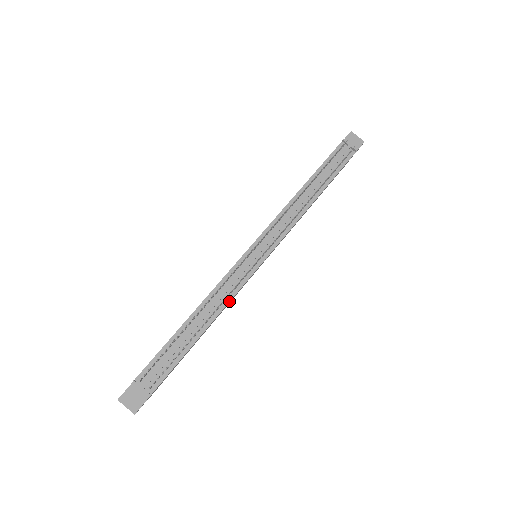
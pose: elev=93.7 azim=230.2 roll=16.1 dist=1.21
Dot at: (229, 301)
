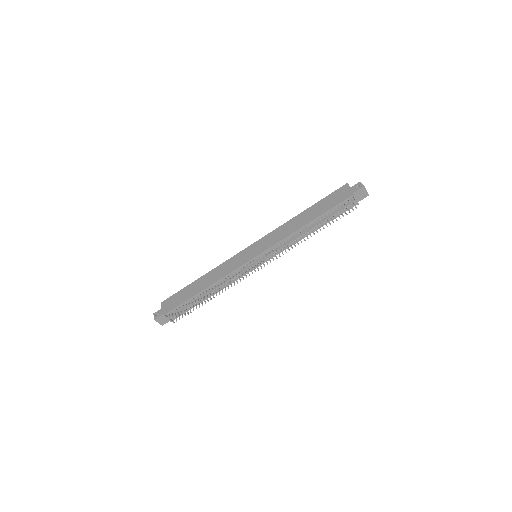
Dot at: (230, 284)
